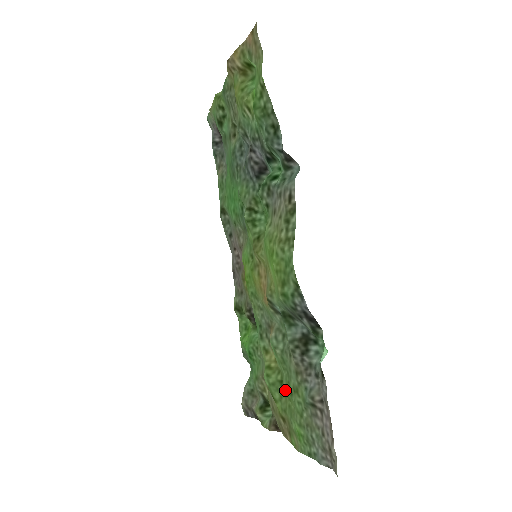
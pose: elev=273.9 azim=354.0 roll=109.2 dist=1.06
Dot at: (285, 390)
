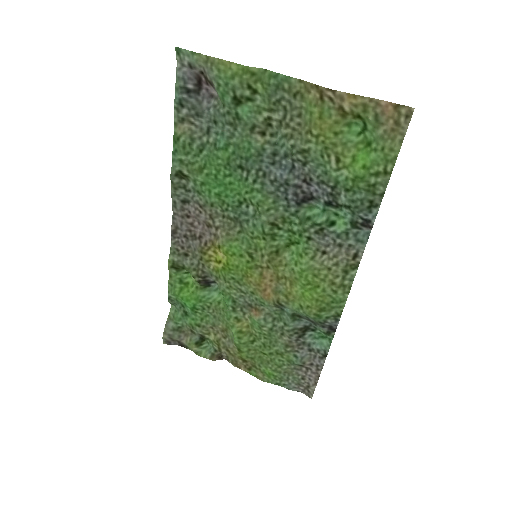
Dot at: (257, 347)
